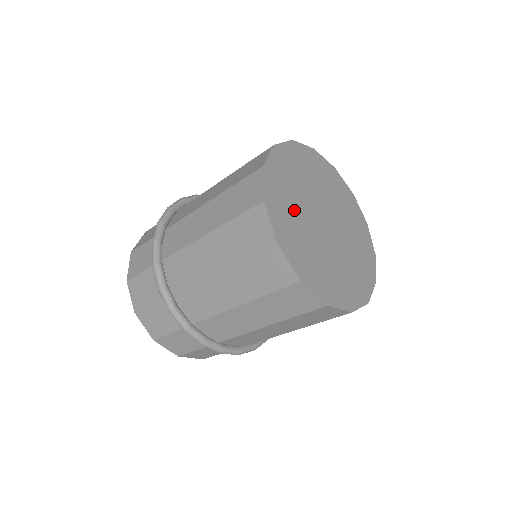
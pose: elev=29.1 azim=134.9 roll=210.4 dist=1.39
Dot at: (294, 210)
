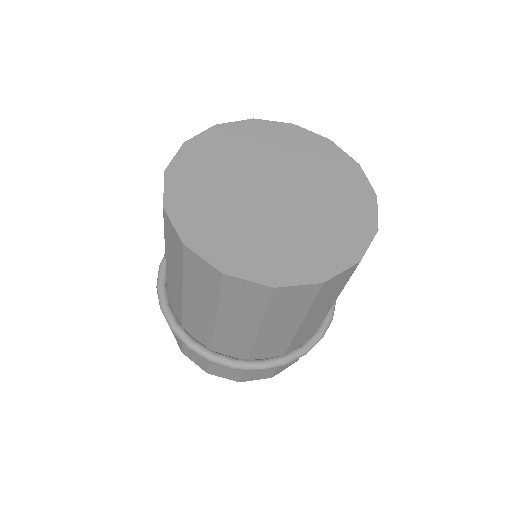
Dot at: (245, 233)
